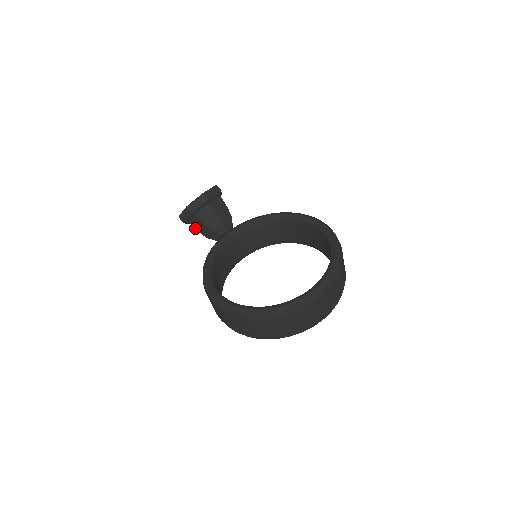
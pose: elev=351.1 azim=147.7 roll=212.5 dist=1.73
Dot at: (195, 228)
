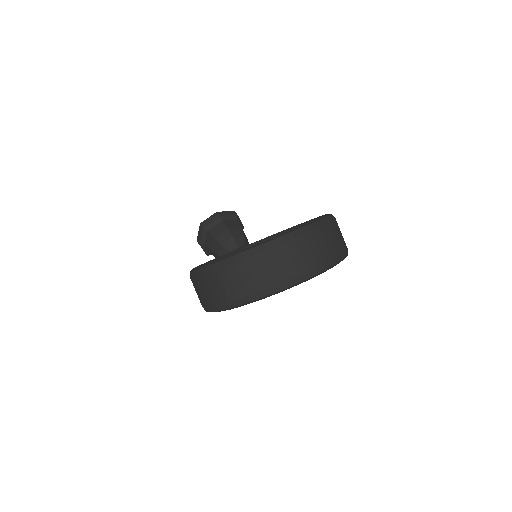
Dot at: (209, 248)
